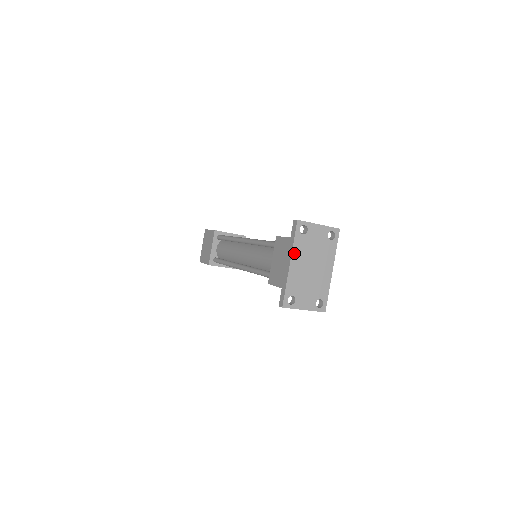
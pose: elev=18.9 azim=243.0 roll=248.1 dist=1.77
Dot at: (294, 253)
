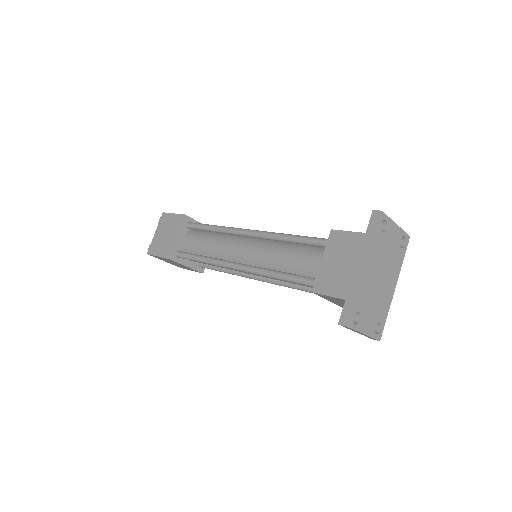
Dot at: (371, 254)
